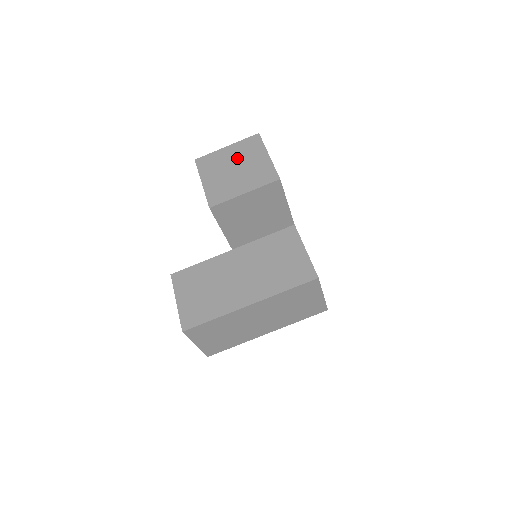
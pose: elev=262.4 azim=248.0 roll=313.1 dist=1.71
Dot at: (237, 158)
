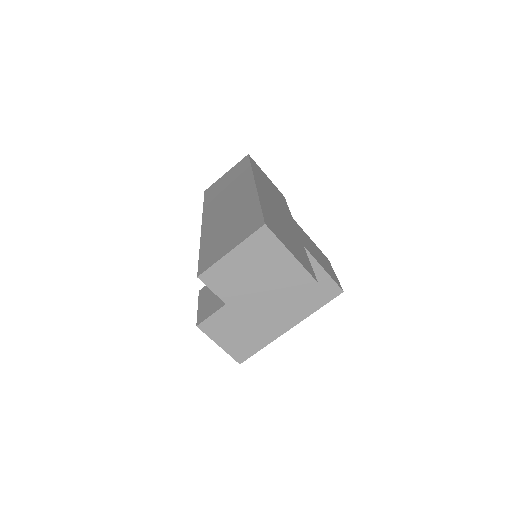
Dot at: (254, 266)
